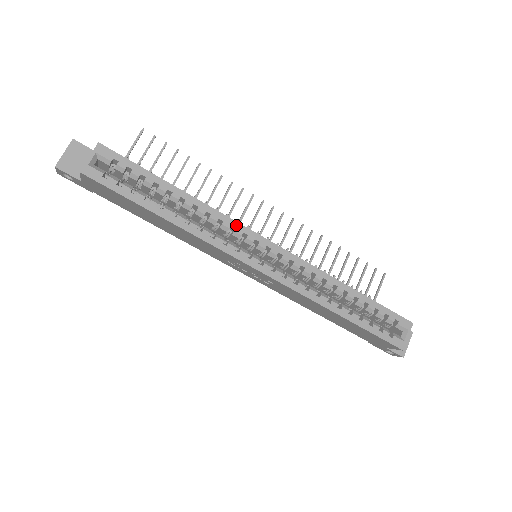
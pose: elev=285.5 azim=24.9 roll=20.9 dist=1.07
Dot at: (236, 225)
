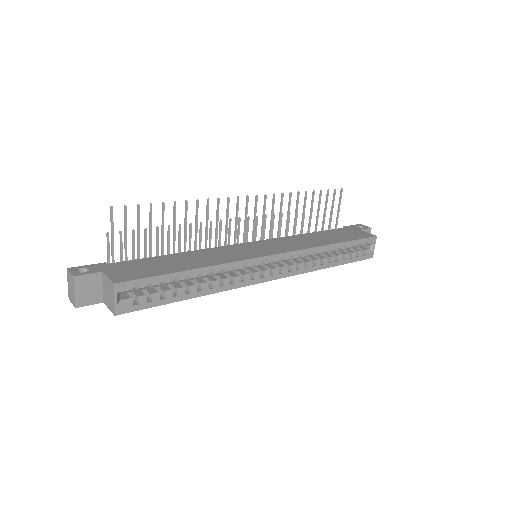
Dot at: (245, 263)
